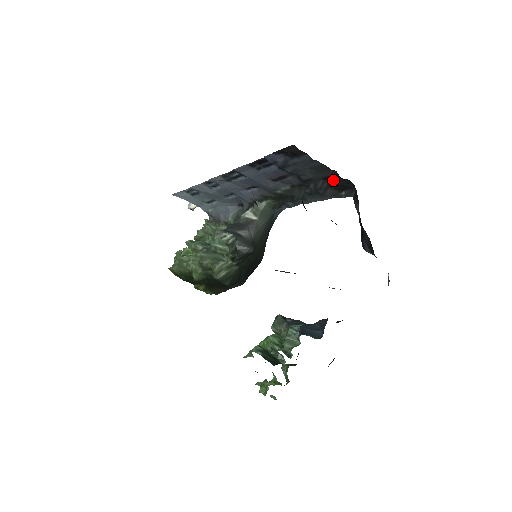
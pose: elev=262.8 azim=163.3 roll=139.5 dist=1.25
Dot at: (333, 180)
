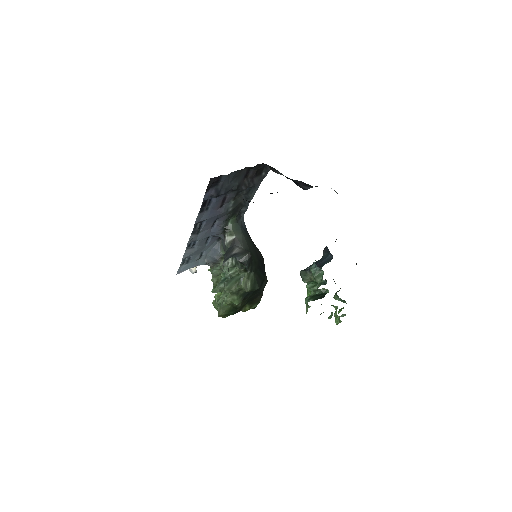
Dot at: (250, 173)
